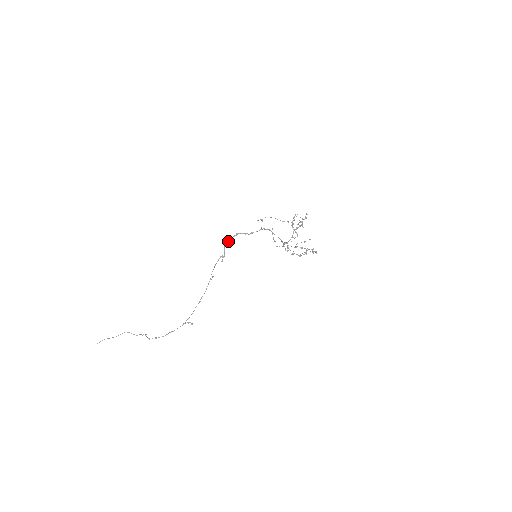
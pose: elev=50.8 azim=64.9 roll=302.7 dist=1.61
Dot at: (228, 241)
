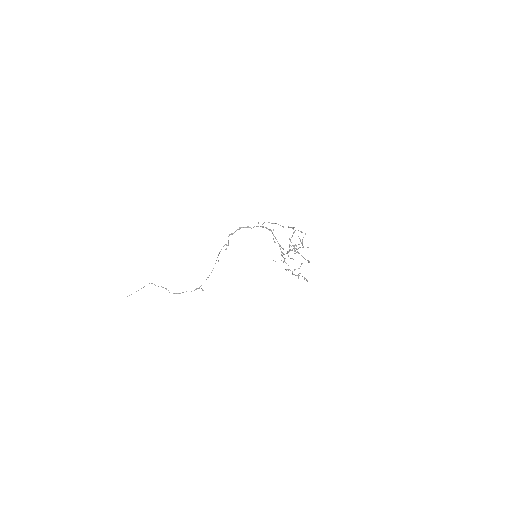
Dot at: (231, 234)
